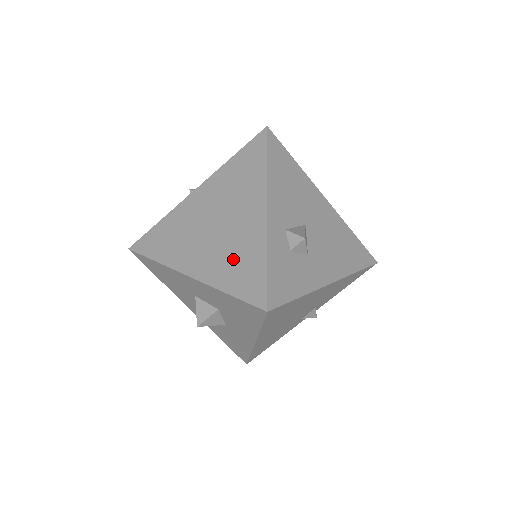
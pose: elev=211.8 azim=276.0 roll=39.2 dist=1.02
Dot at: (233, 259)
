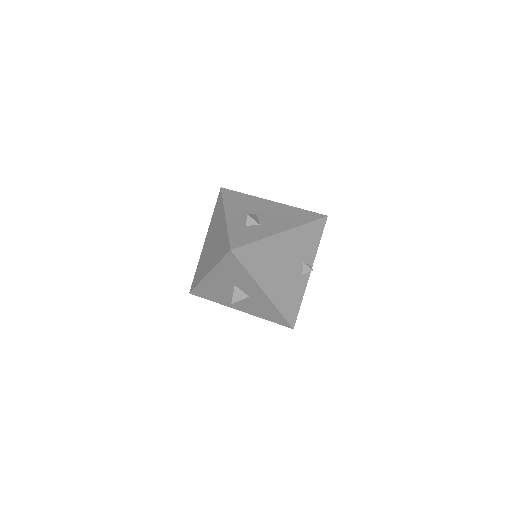
Dot at: (219, 247)
